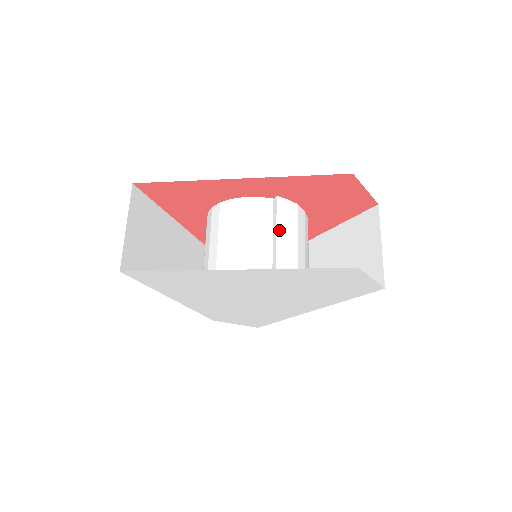
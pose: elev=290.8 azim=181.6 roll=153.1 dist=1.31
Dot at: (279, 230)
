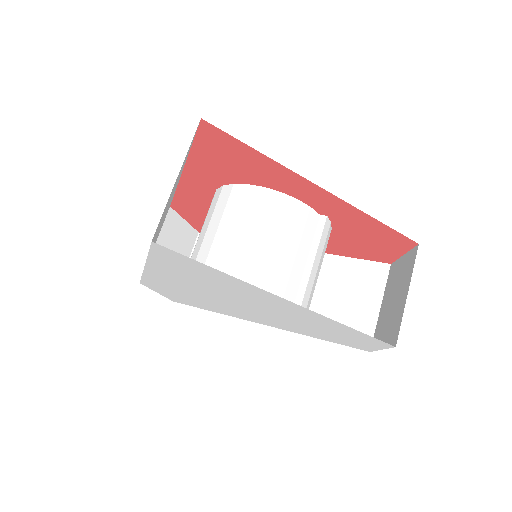
Dot at: (317, 256)
